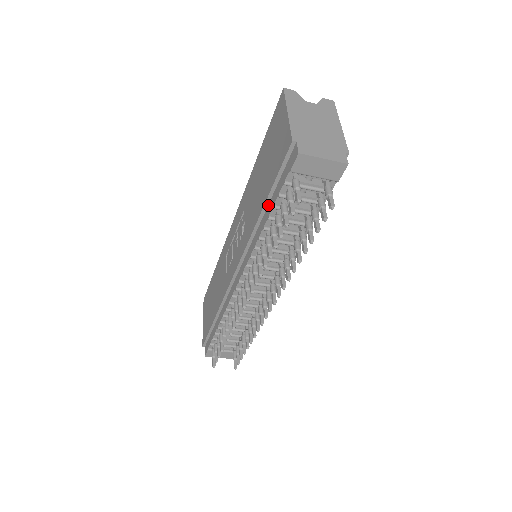
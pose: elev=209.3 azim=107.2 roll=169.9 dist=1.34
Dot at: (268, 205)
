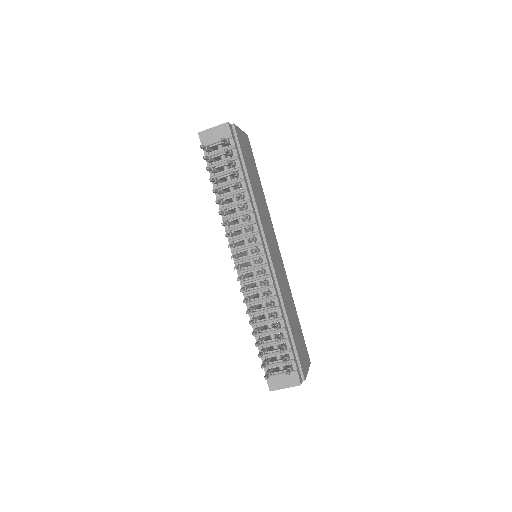
Dot at: occluded
